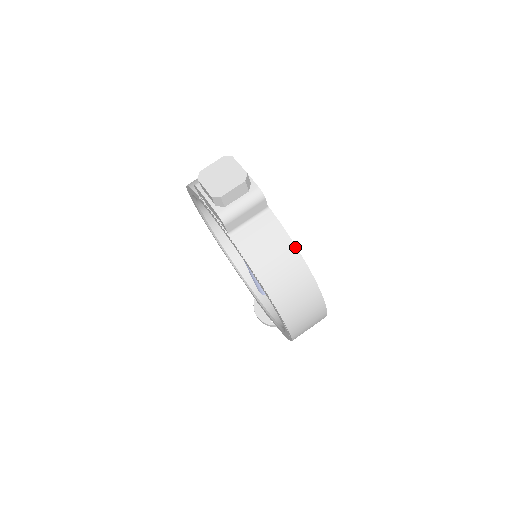
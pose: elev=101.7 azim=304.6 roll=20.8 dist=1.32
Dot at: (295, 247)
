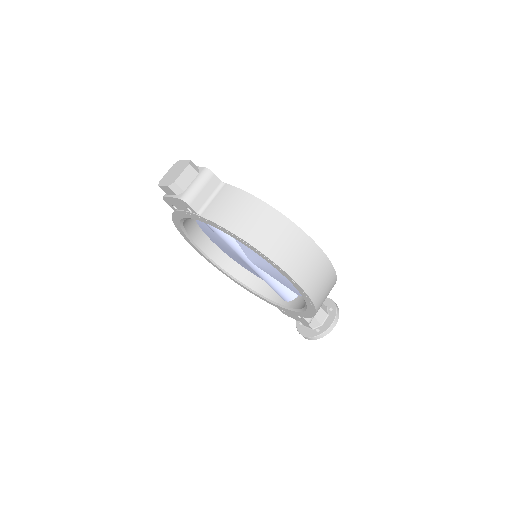
Dot at: (255, 198)
